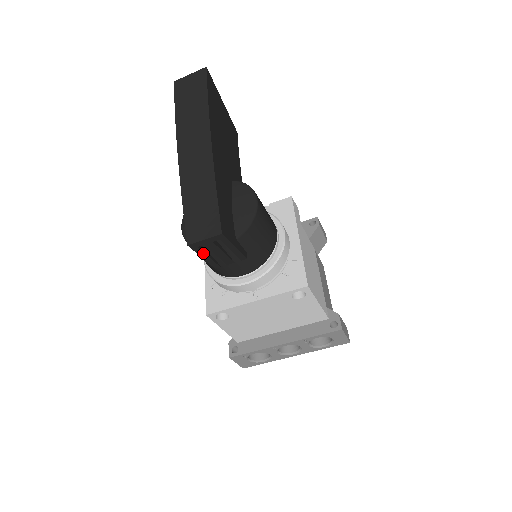
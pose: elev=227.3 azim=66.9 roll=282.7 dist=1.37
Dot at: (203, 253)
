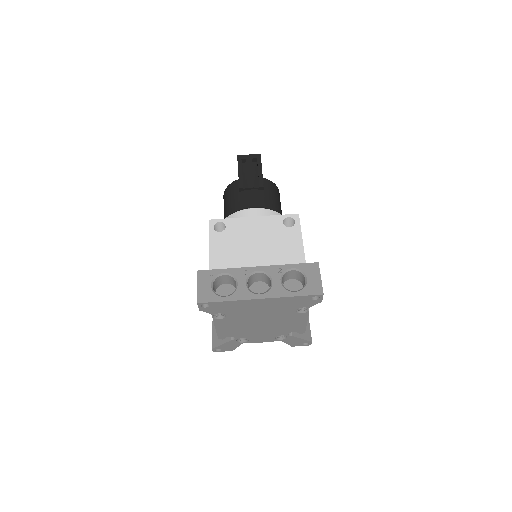
Dot at: (241, 167)
